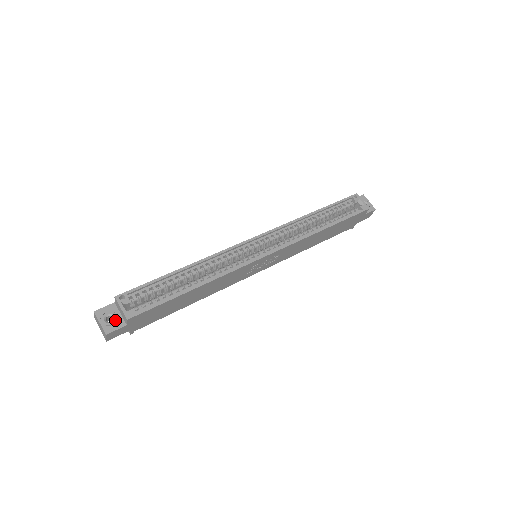
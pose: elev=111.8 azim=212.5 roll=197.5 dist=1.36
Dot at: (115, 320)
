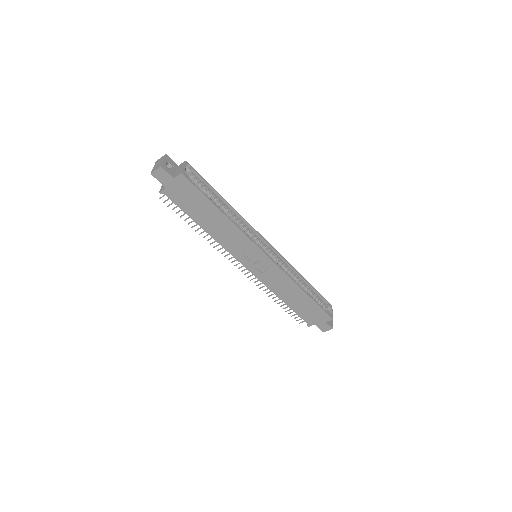
Dot at: (171, 169)
